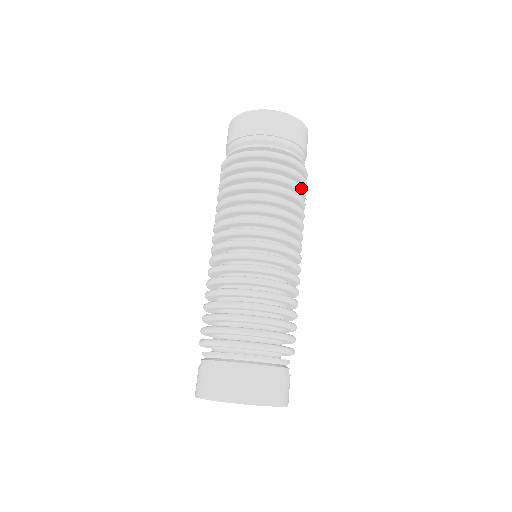
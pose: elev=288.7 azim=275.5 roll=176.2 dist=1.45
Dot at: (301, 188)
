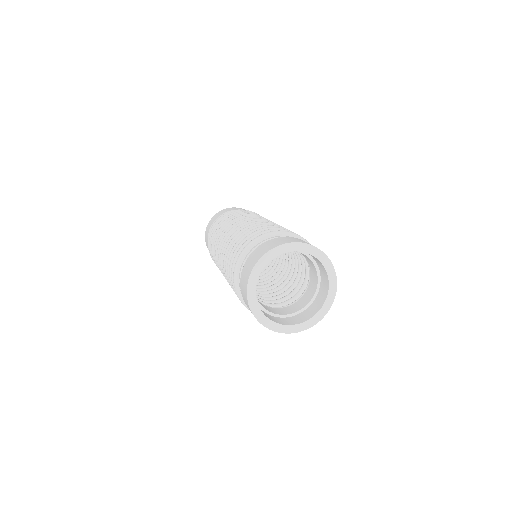
Dot at: occluded
